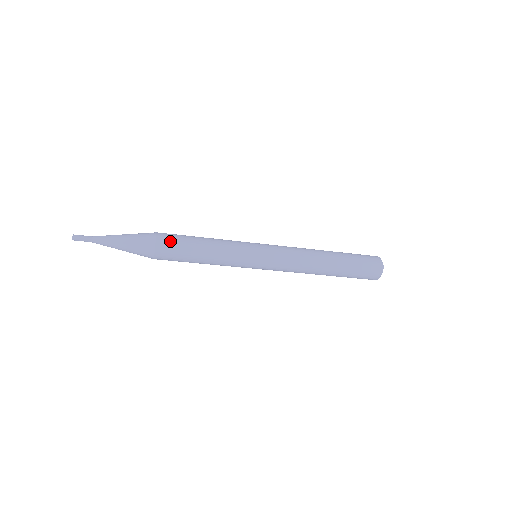
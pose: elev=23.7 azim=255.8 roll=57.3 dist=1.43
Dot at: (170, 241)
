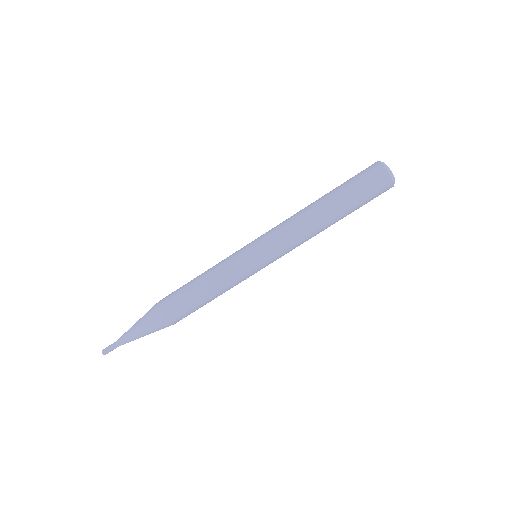
Dot at: (170, 295)
